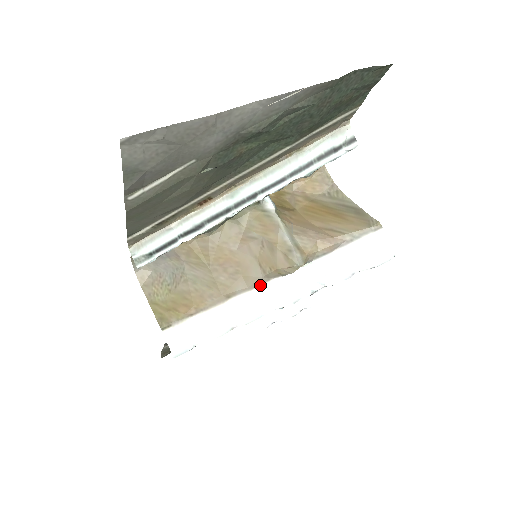
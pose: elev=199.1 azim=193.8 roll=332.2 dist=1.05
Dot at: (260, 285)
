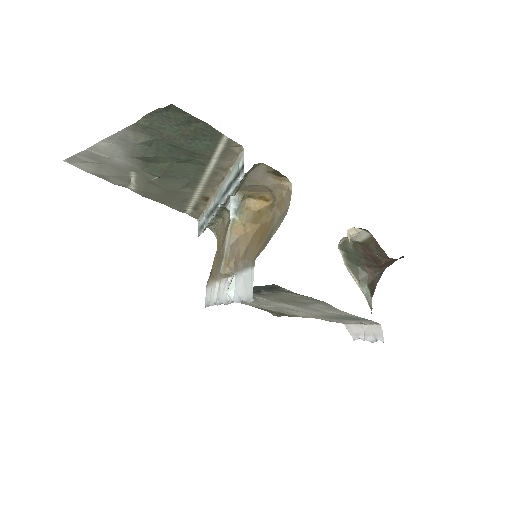
Dot at: (223, 278)
